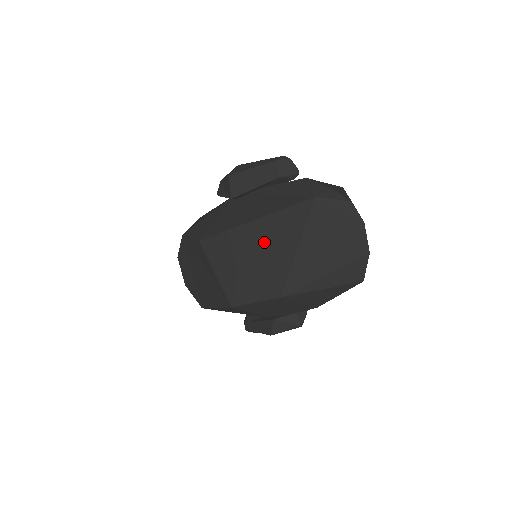
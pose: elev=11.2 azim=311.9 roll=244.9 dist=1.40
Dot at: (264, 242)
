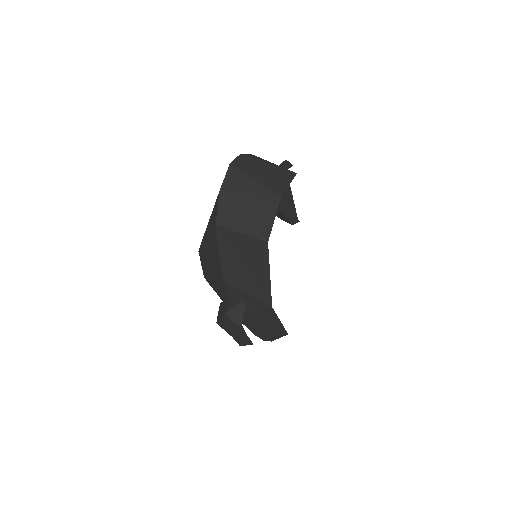
Dot at: occluded
